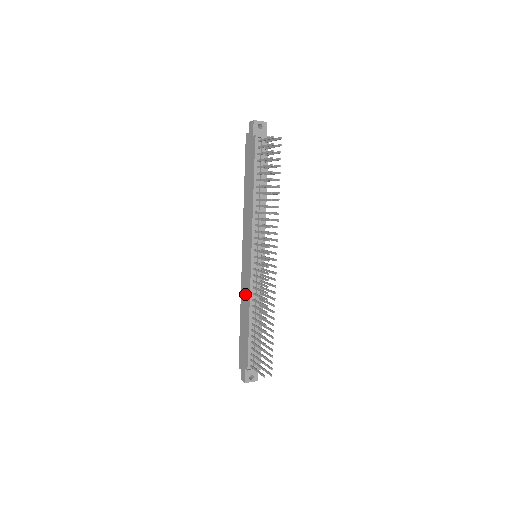
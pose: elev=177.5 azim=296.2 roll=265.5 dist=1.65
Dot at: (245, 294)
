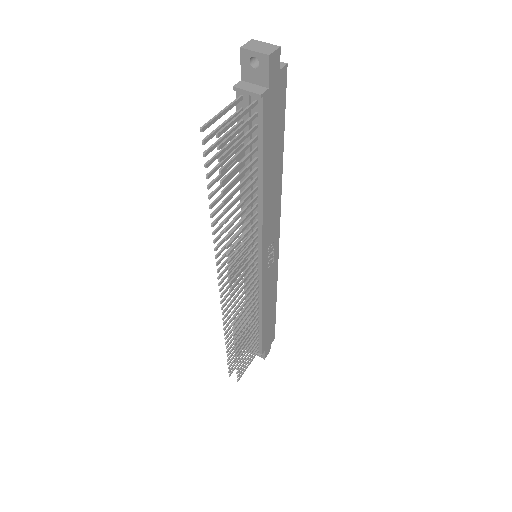
Dot at: occluded
